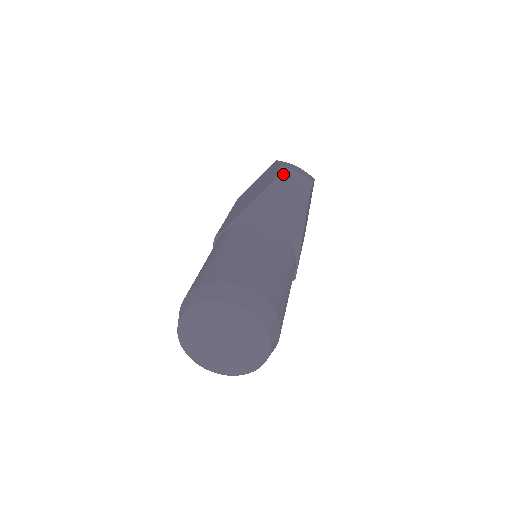
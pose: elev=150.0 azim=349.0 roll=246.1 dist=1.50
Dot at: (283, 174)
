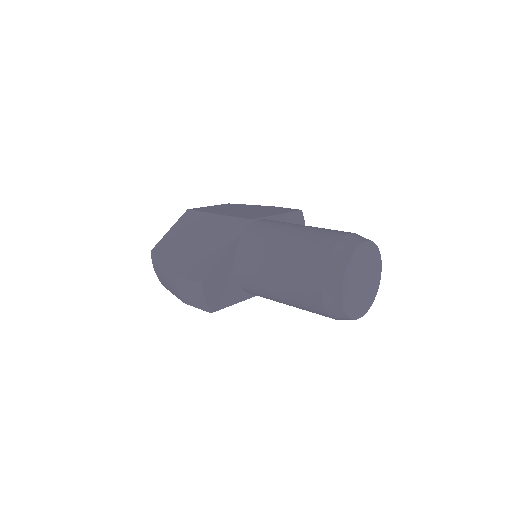
Dot at: occluded
